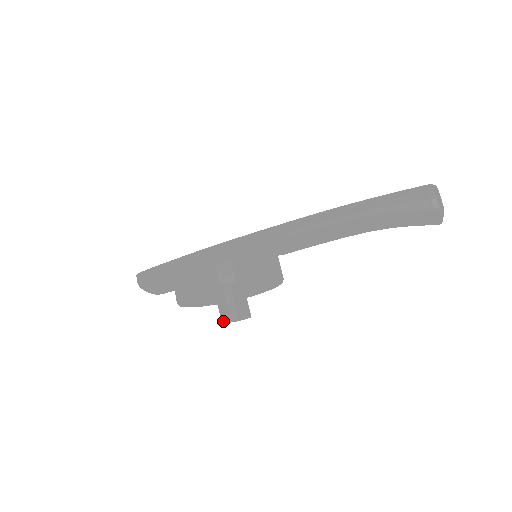
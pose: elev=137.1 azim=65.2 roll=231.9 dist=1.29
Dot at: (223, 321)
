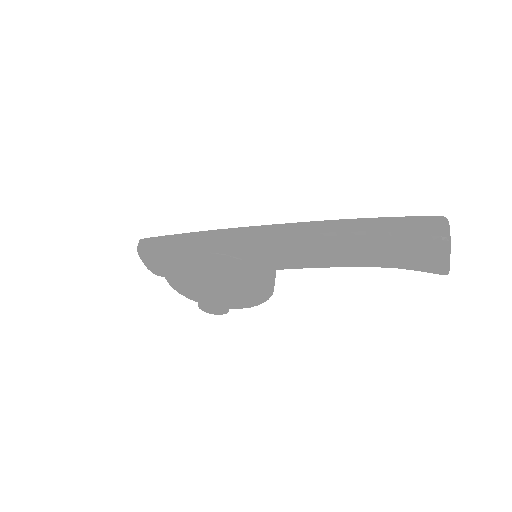
Dot at: (200, 301)
